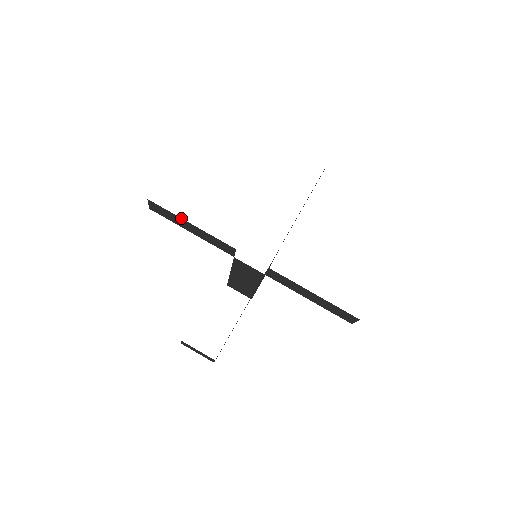
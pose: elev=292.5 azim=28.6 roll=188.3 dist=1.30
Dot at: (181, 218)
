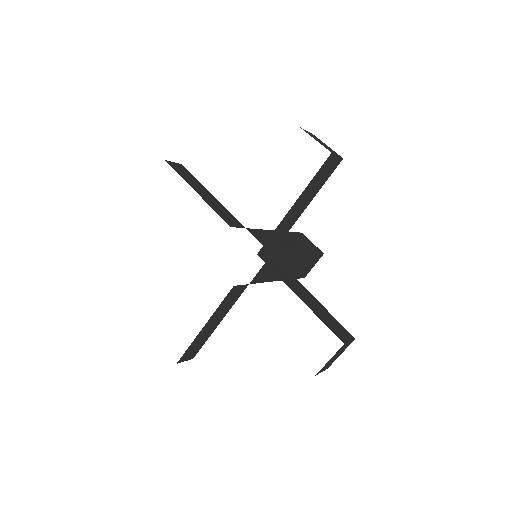
Dot at: occluded
